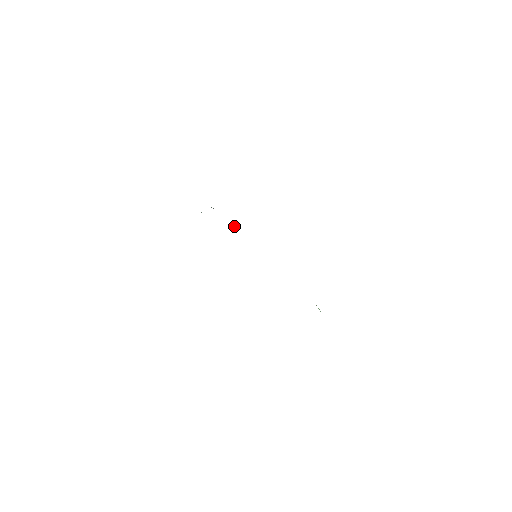
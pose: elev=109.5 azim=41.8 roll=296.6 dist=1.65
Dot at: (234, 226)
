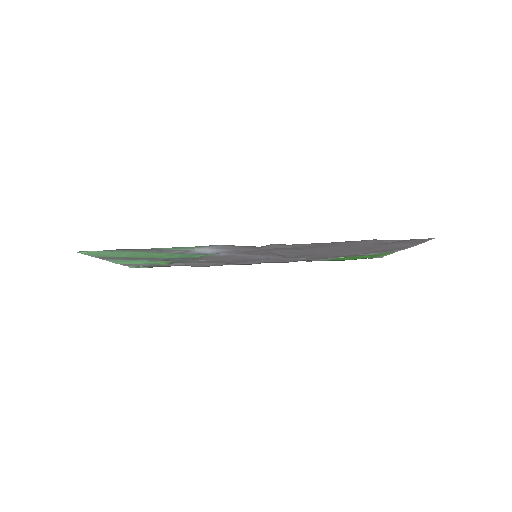
Dot at: (201, 261)
